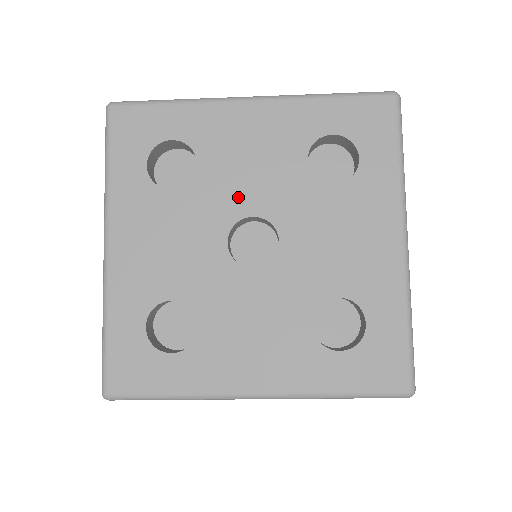
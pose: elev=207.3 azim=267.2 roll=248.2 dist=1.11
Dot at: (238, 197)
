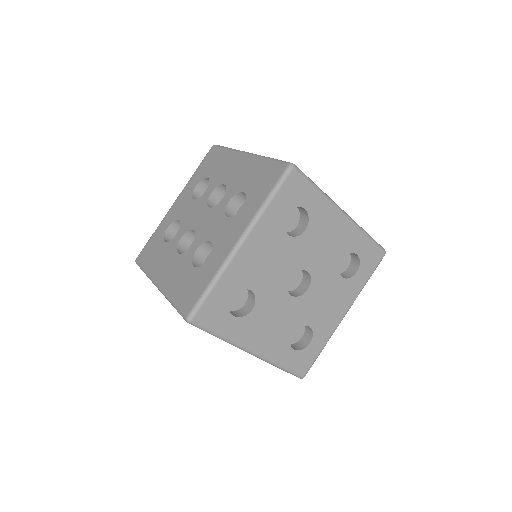
Dot at: (309, 258)
